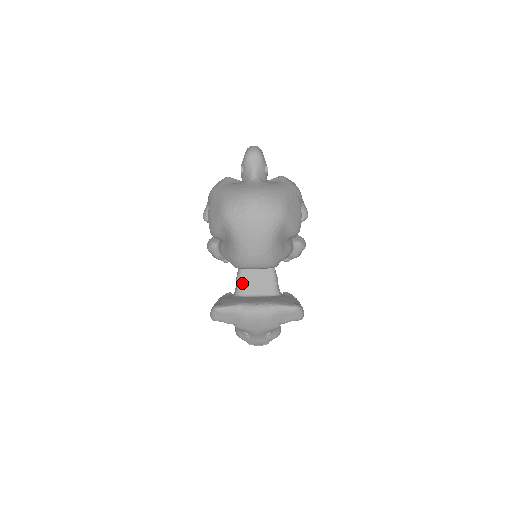
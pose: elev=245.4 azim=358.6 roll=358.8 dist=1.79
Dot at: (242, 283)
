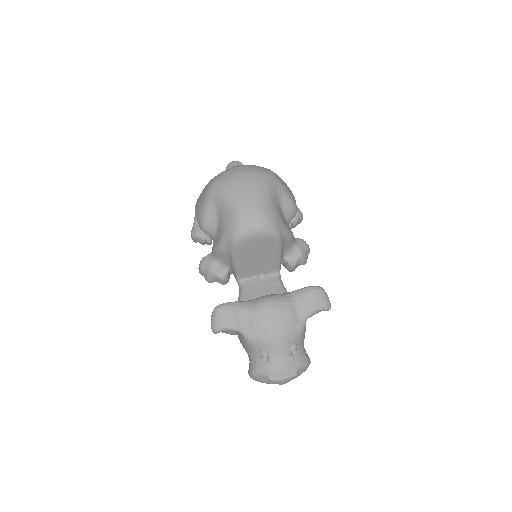
Dot at: occluded
